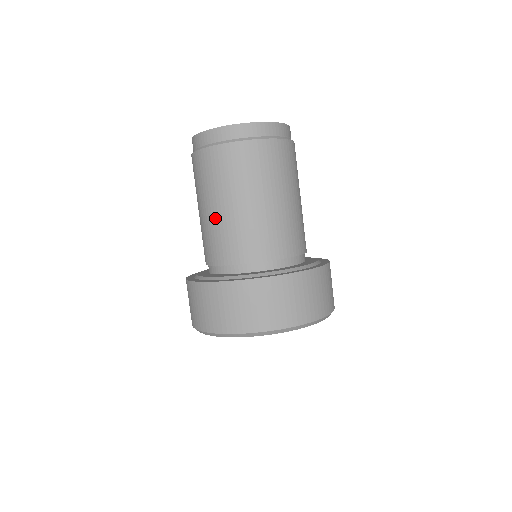
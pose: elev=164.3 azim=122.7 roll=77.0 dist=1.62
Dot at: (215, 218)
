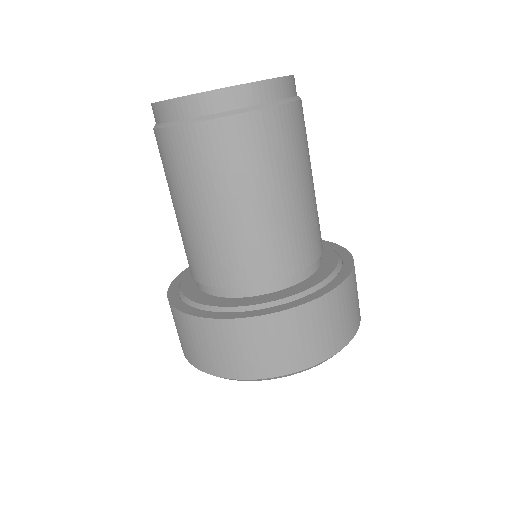
Dot at: (197, 226)
